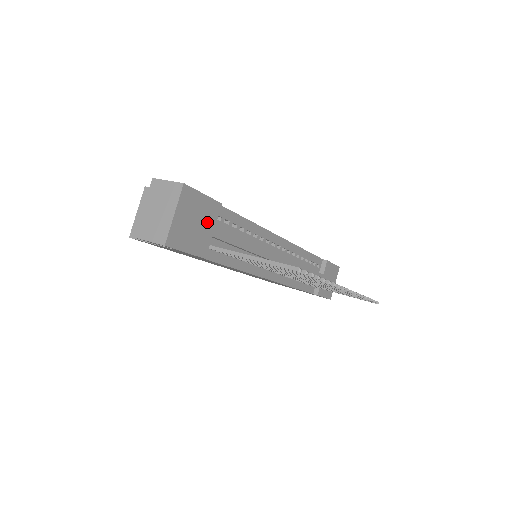
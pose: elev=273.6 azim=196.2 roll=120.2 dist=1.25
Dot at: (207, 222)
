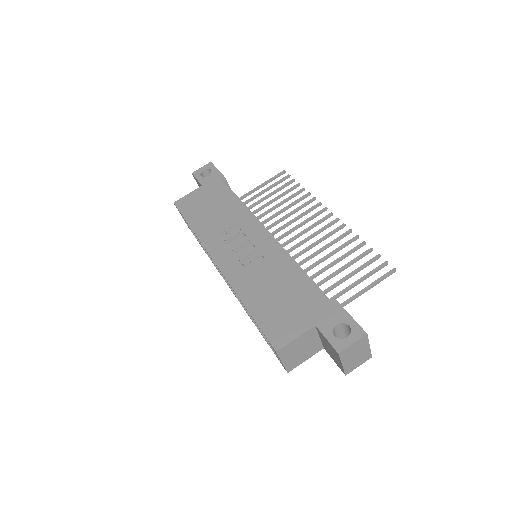
Dot at: occluded
